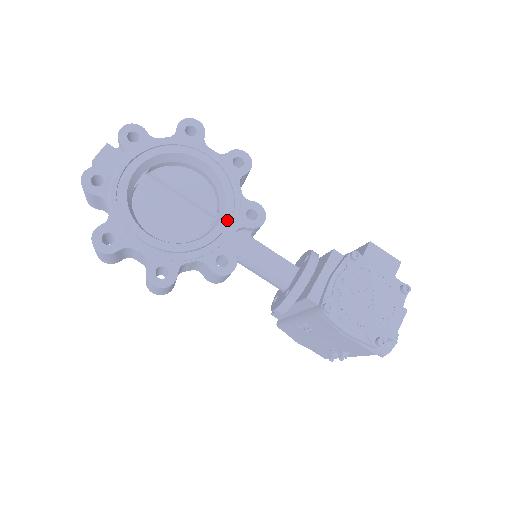
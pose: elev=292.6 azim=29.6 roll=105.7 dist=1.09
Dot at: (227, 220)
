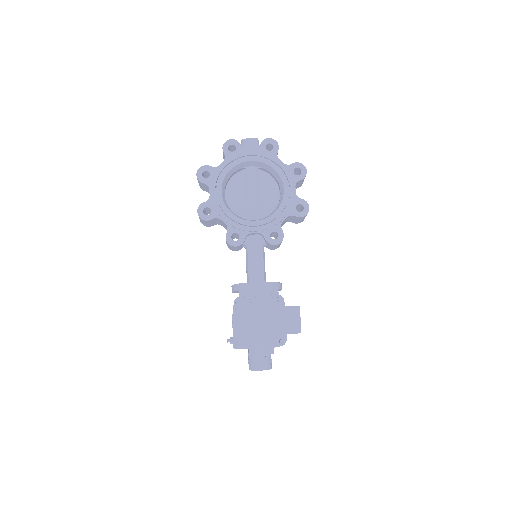
Dot at: (260, 224)
